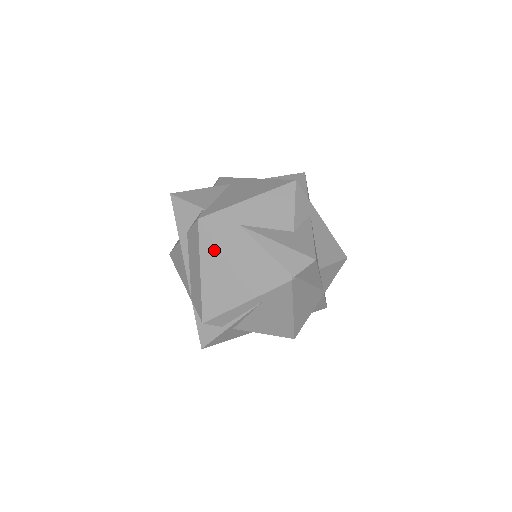
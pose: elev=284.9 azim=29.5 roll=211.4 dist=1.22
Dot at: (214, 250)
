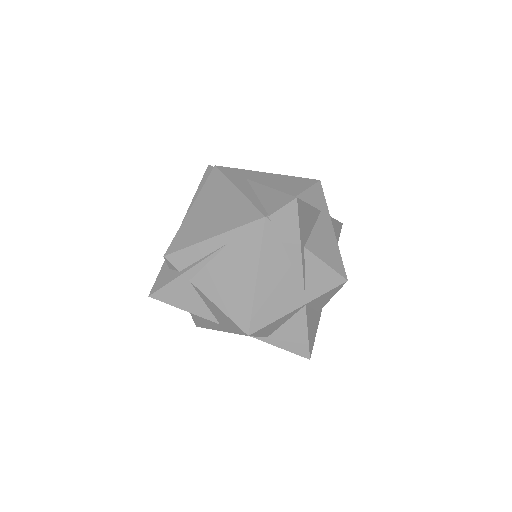
Dot at: (213, 190)
